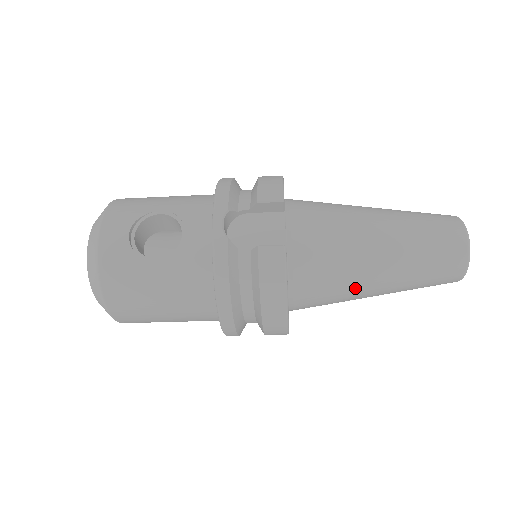
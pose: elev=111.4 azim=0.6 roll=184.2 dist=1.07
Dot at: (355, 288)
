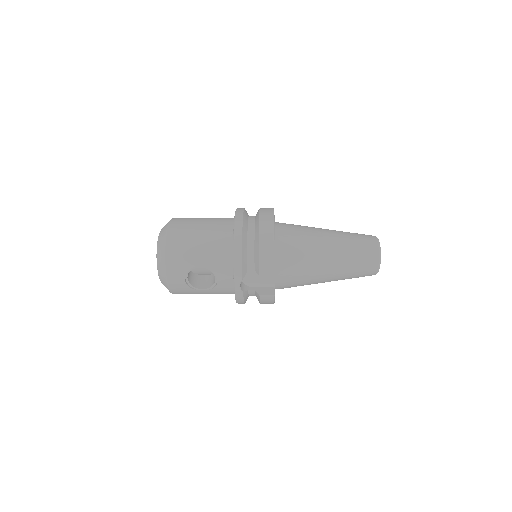
Dot at: occluded
